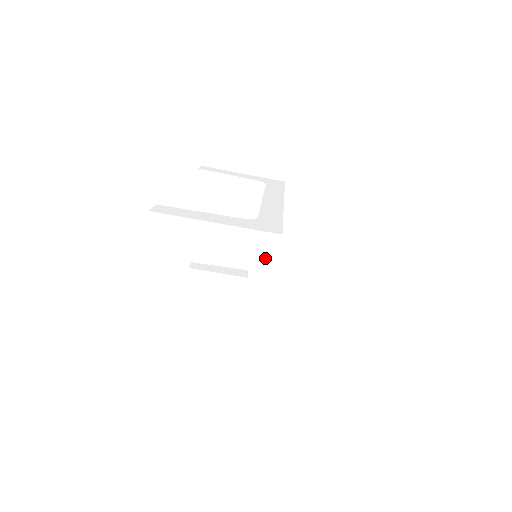
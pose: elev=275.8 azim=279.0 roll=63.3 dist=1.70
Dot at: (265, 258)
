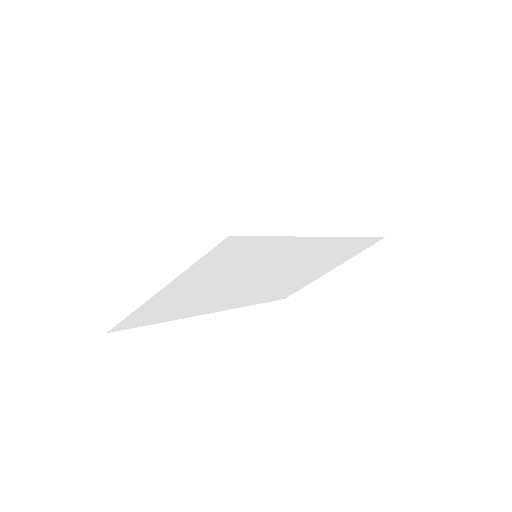
Dot at: (195, 240)
